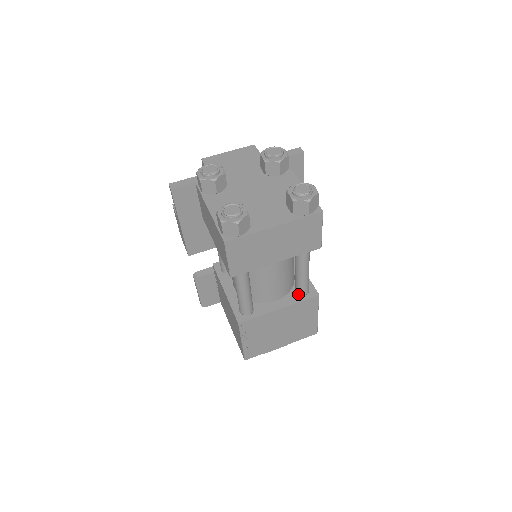
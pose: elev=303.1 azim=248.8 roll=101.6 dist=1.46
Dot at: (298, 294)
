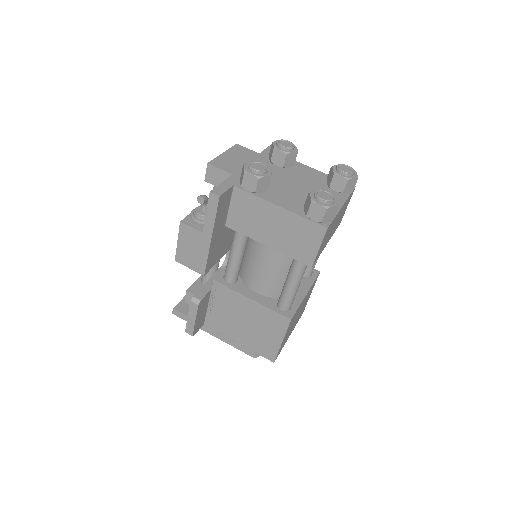
Dot at: (306, 277)
